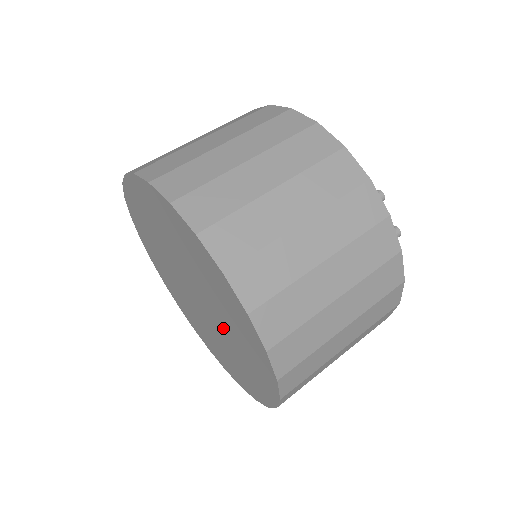
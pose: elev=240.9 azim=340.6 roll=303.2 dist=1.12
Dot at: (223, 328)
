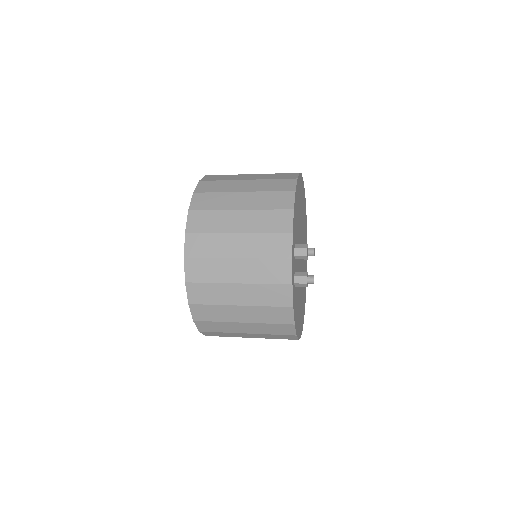
Dot at: occluded
